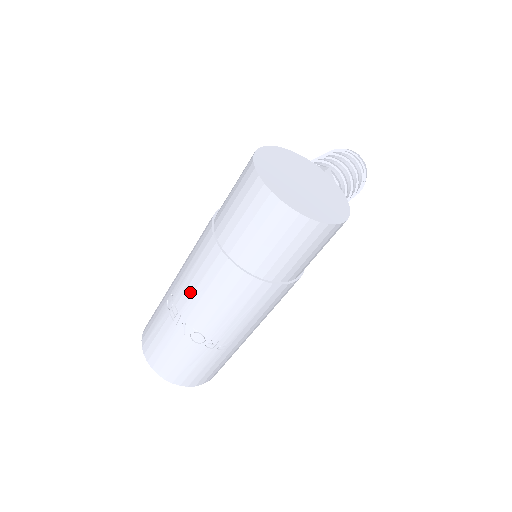
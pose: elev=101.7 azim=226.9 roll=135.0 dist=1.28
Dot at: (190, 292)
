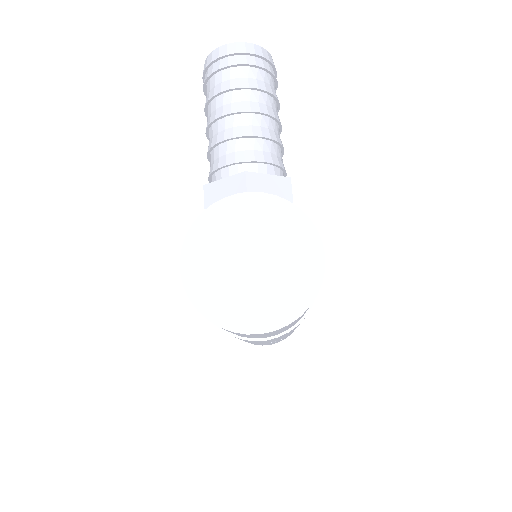
Dot at: occluded
